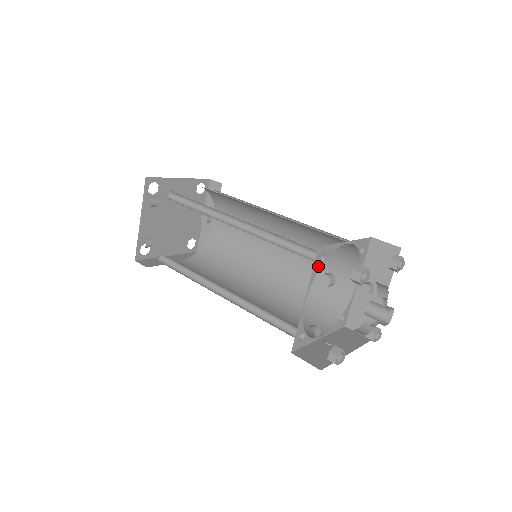
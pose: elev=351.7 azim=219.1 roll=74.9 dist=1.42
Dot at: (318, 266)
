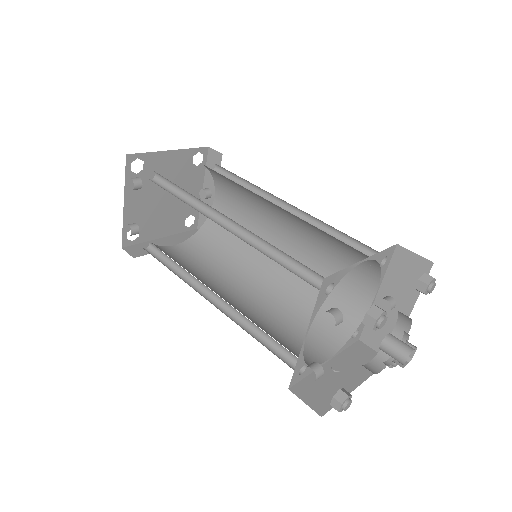
Dot at: (323, 297)
